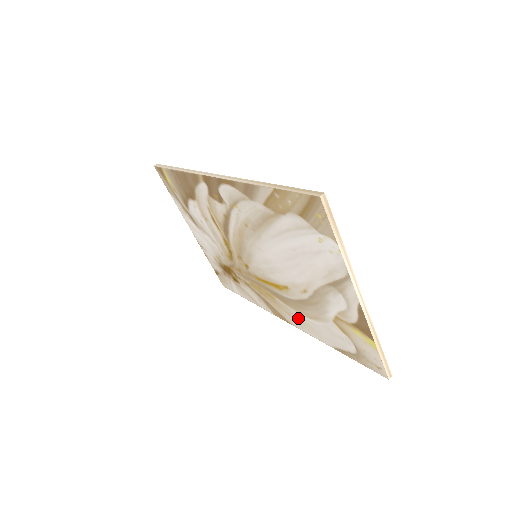
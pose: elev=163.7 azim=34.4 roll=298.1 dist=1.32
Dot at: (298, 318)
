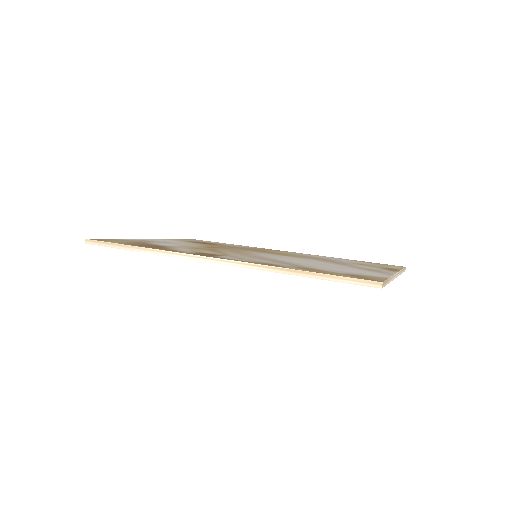
Dot at: occluded
